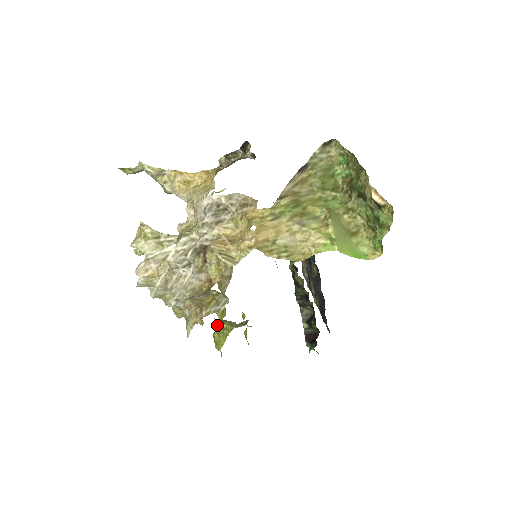
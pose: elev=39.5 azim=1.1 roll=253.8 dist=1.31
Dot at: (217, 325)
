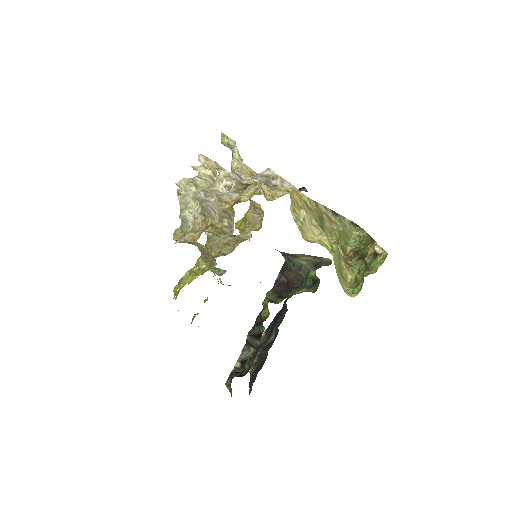
Dot at: (198, 262)
